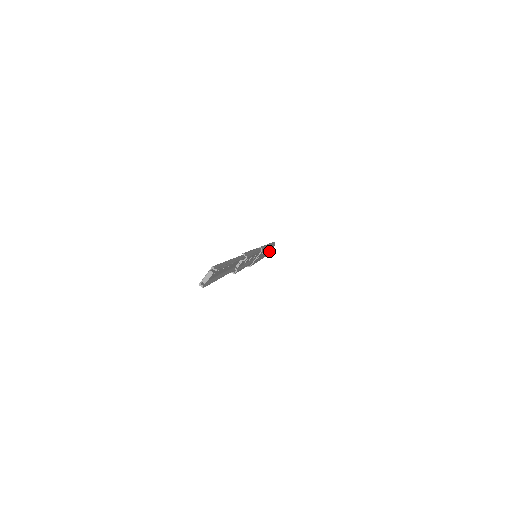
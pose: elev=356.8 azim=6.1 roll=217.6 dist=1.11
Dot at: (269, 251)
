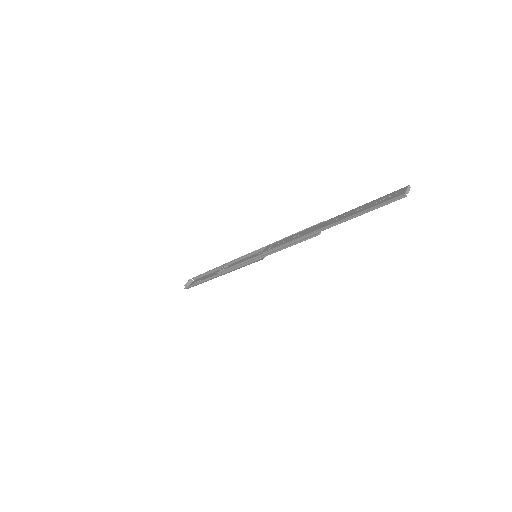
Dot at: occluded
